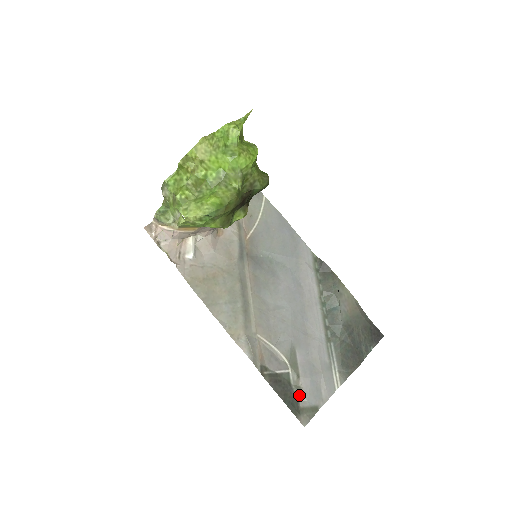
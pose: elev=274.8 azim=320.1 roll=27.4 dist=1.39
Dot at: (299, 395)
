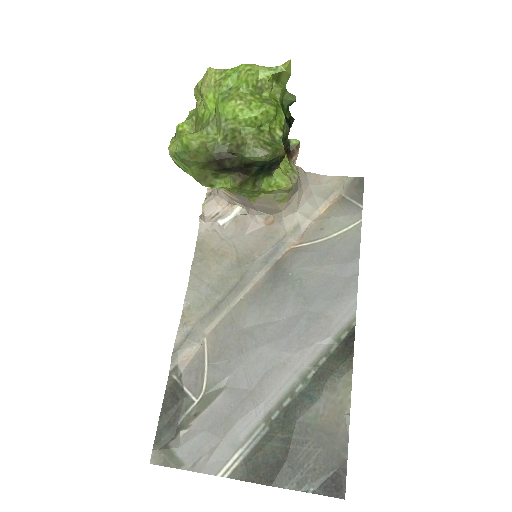
Dot at: (179, 432)
